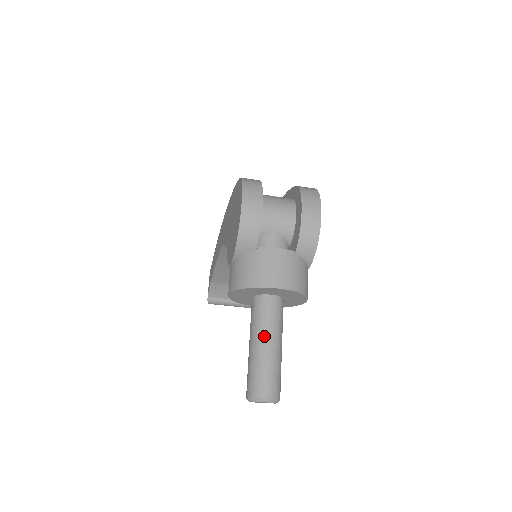
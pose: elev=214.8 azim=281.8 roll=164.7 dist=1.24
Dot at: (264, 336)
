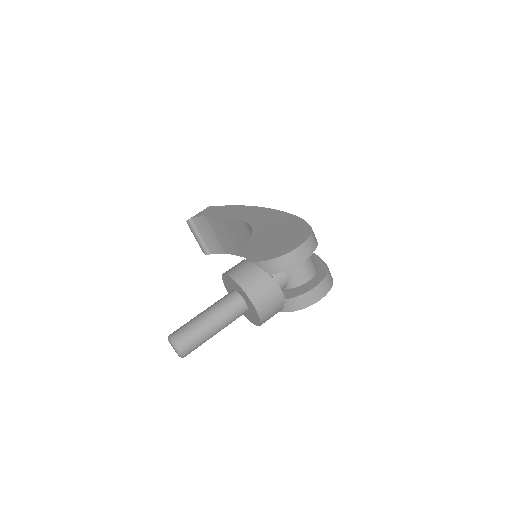
Dot at: (218, 320)
